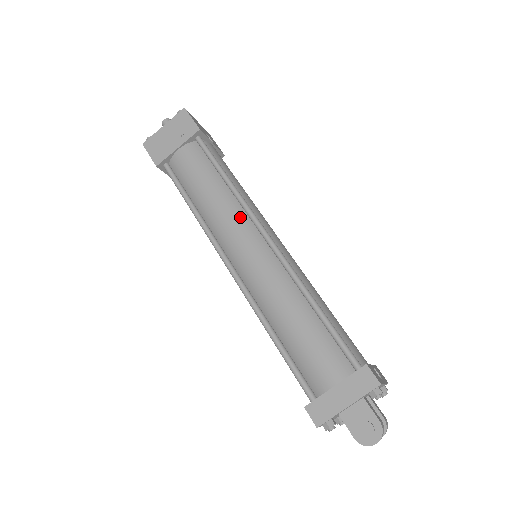
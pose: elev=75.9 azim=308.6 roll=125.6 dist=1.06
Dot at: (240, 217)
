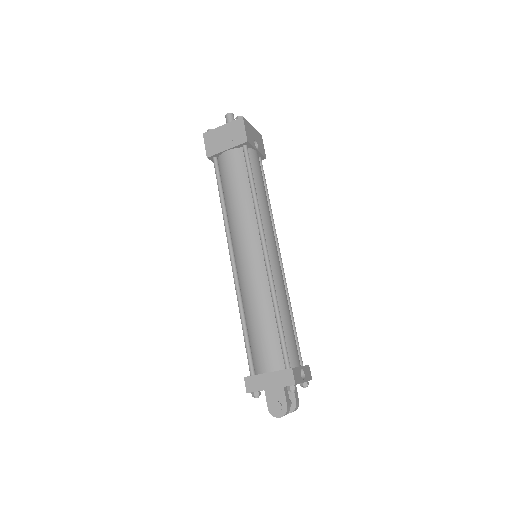
Dot at: (252, 226)
